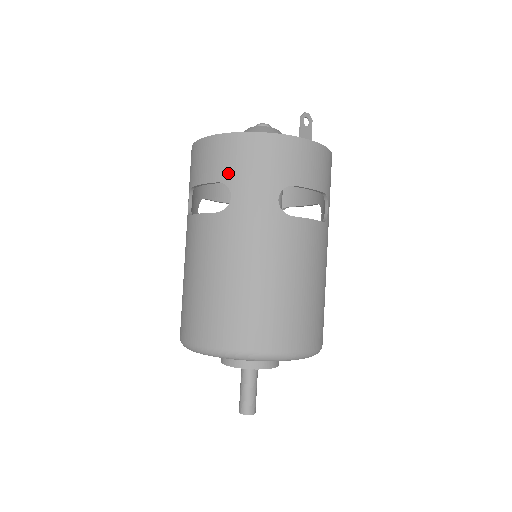
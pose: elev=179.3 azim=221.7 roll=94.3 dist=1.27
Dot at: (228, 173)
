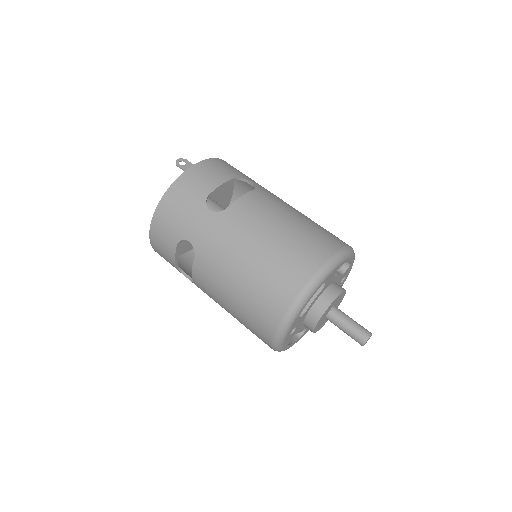
Dot at: (174, 234)
